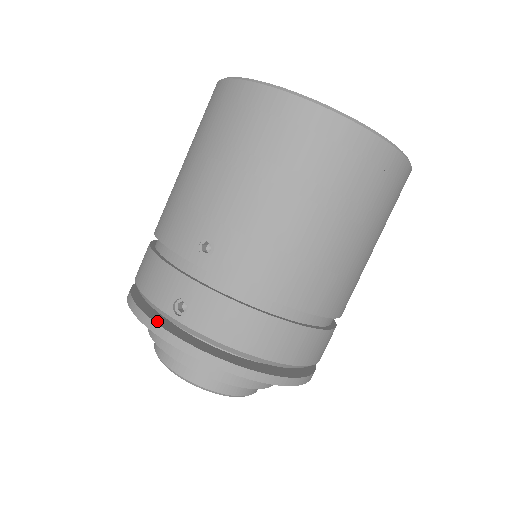
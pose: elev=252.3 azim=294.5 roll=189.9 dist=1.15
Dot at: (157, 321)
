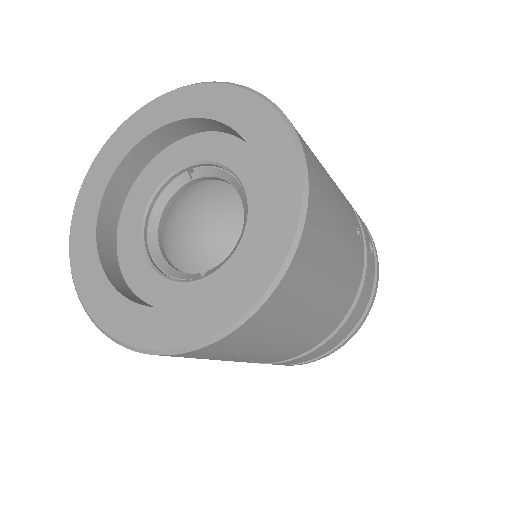
Dot at: occluded
